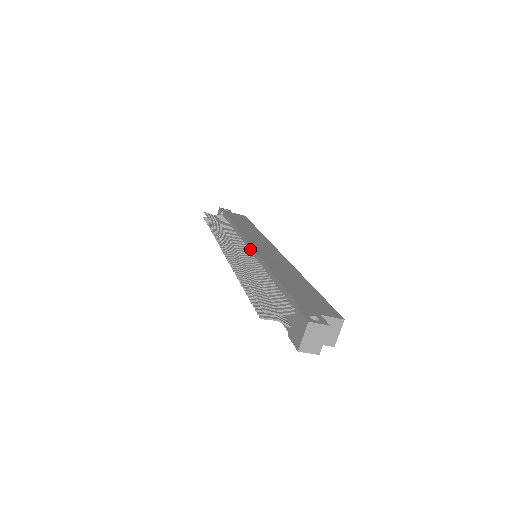
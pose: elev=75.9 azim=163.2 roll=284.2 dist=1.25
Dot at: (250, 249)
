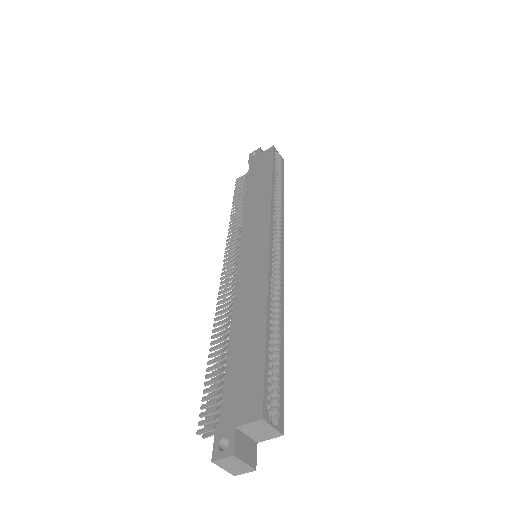
Dot at: occluded
